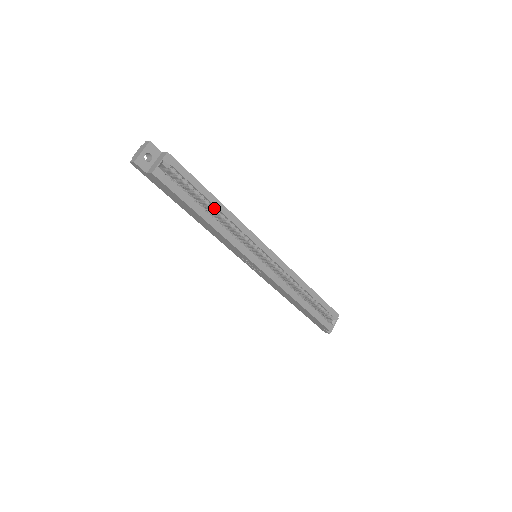
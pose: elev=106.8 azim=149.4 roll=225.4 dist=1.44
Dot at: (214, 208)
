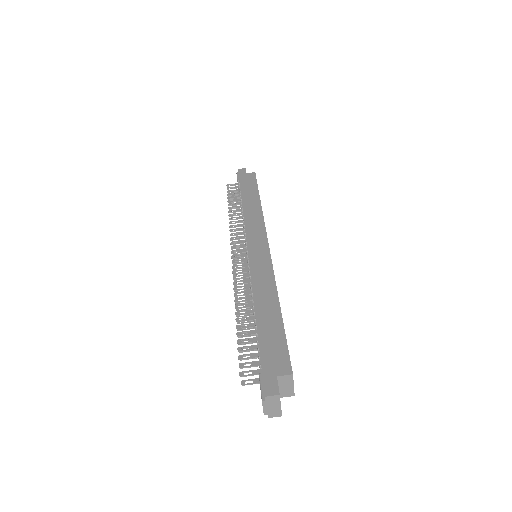
Dot at: occluded
